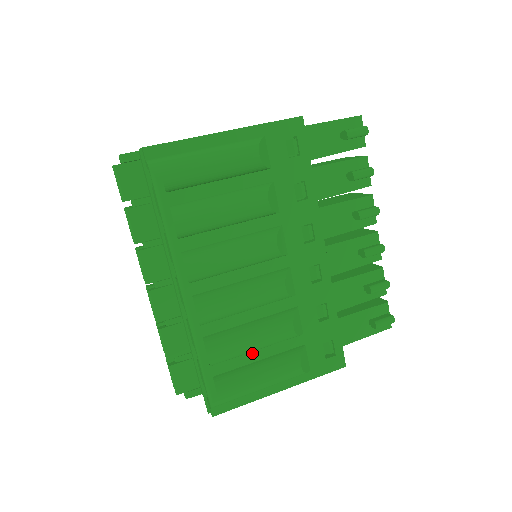
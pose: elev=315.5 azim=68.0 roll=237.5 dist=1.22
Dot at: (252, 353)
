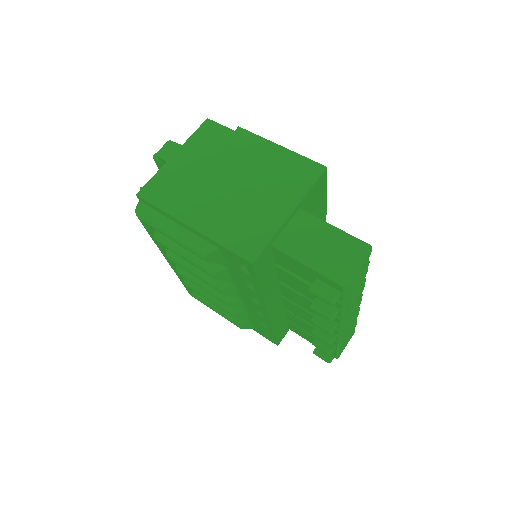
Dot at: occluded
